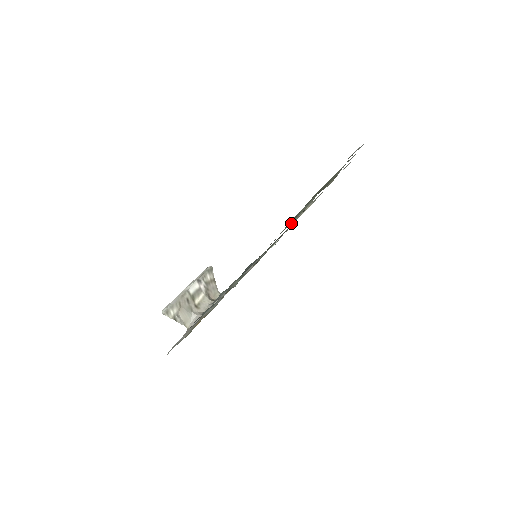
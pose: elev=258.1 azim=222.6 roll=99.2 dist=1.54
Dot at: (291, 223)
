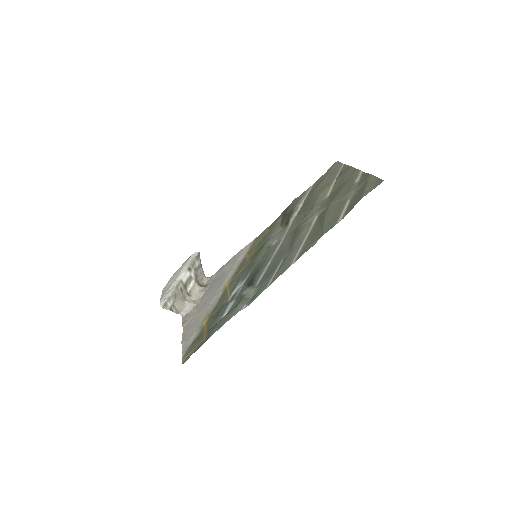
Dot at: (288, 224)
